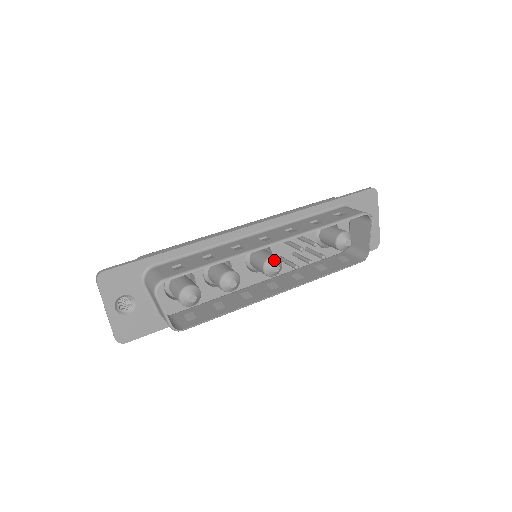
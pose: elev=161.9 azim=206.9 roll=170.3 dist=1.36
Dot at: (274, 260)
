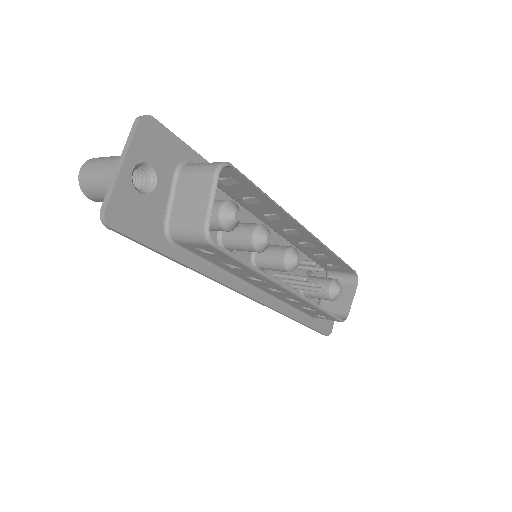
Dot at: occluded
